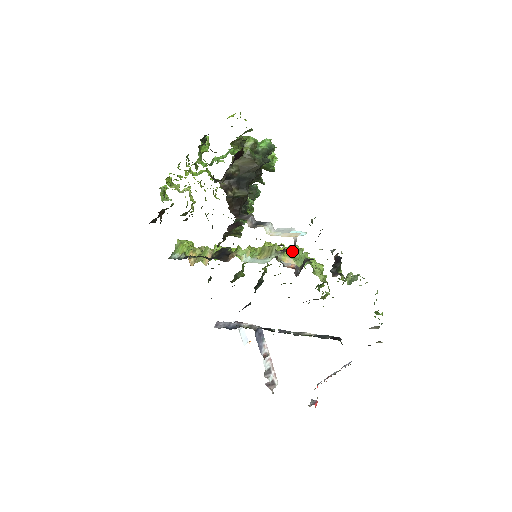
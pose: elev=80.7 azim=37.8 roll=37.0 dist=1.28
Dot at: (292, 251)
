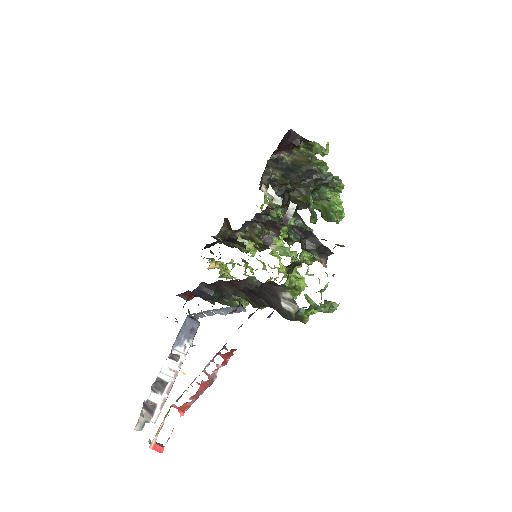
Dot at: (285, 247)
